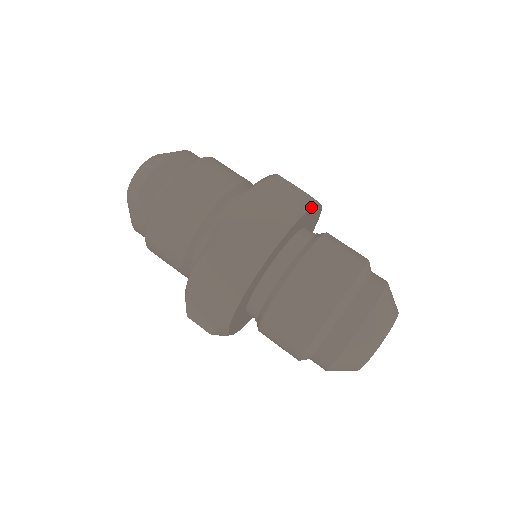
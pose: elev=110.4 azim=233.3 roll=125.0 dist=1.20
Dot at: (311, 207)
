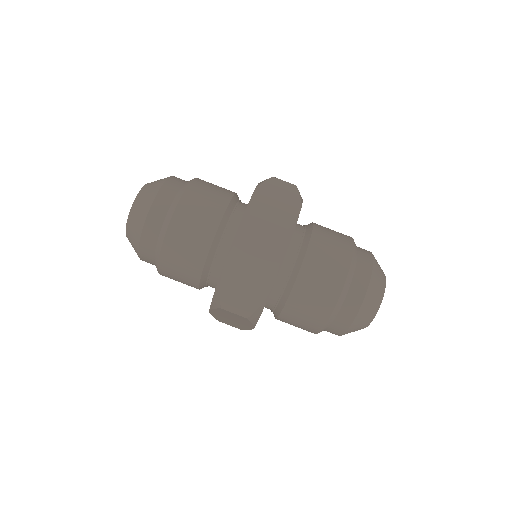
Dot at: (290, 239)
